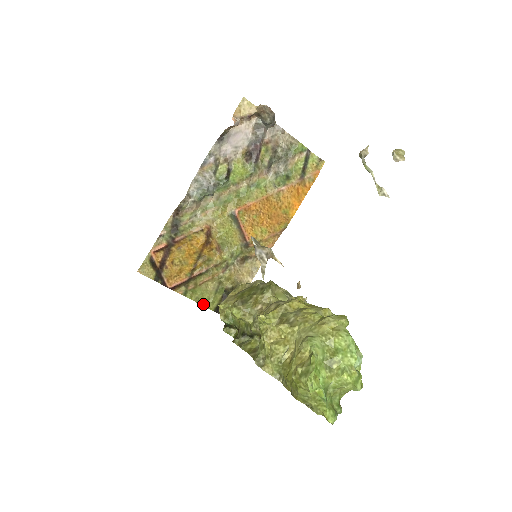
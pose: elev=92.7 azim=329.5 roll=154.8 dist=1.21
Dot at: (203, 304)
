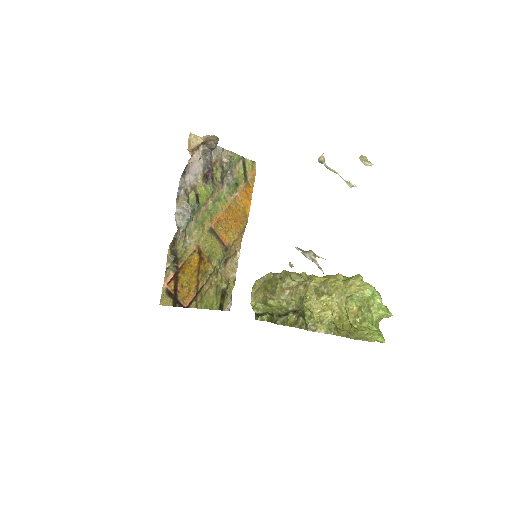
Dot at: (211, 308)
